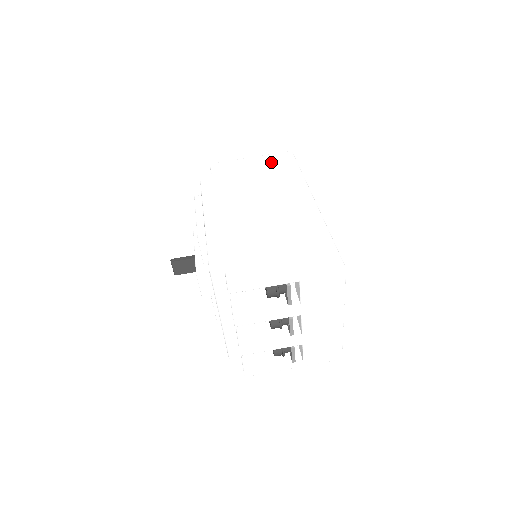
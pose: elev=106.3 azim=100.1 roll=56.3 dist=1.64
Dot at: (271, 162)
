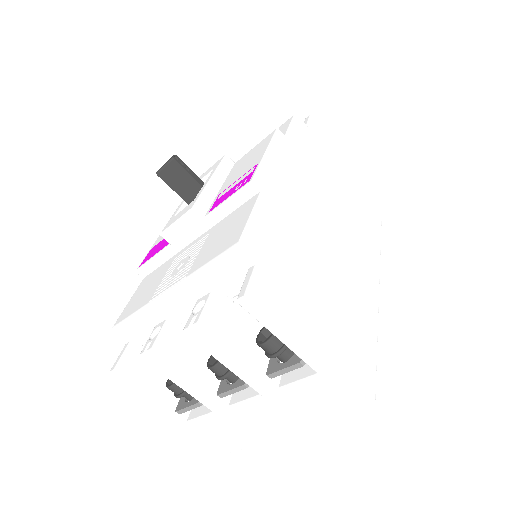
Dot at: (362, 187)
